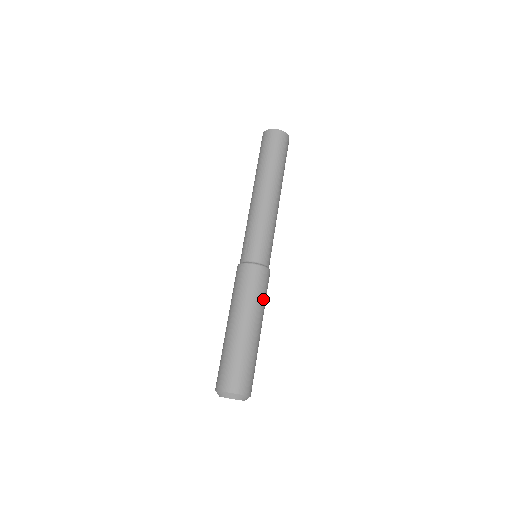
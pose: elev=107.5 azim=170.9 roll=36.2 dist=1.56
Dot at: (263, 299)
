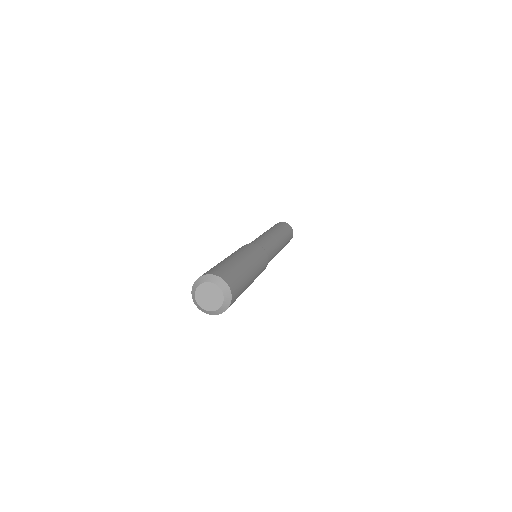
Dot at: (247, 250)
